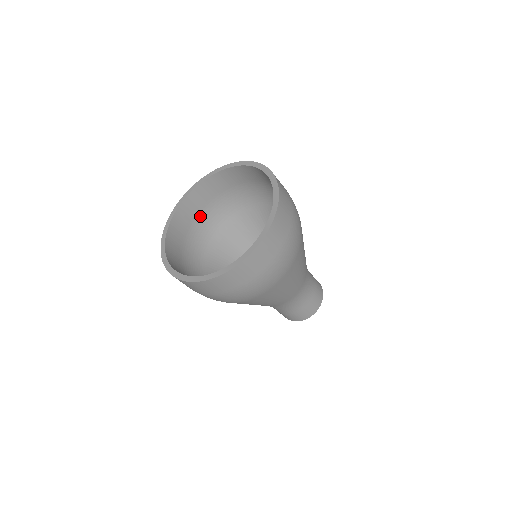
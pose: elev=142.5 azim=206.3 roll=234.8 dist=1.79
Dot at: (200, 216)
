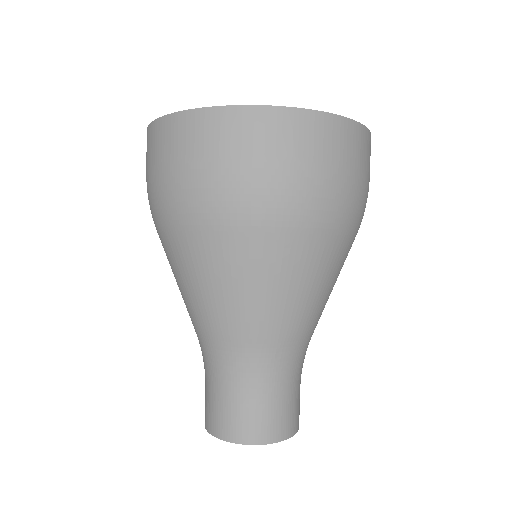
Dot at: occluded
